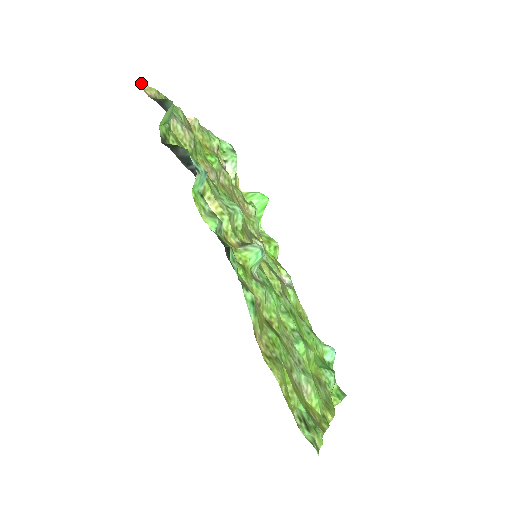
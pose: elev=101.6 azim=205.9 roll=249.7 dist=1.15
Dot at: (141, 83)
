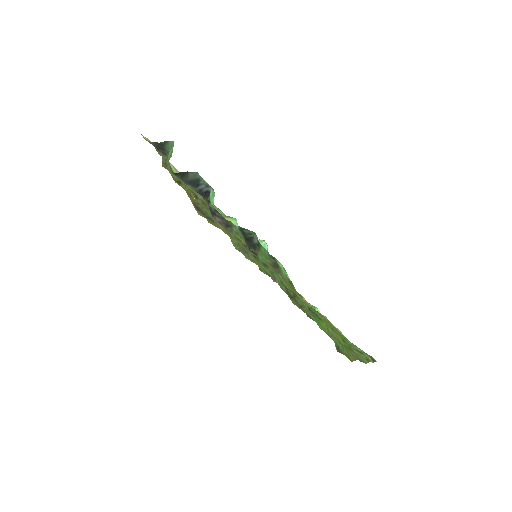
Dot at: (141, 134)
